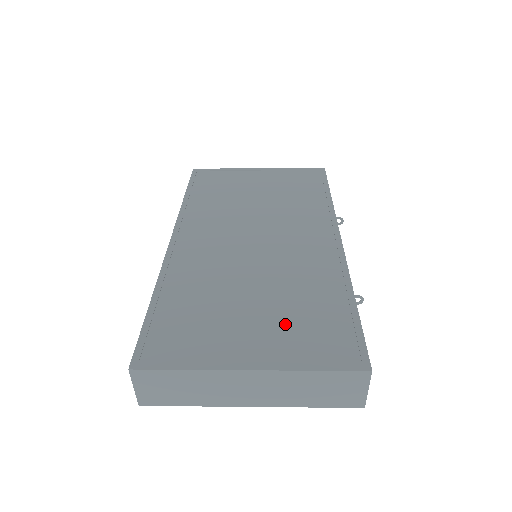
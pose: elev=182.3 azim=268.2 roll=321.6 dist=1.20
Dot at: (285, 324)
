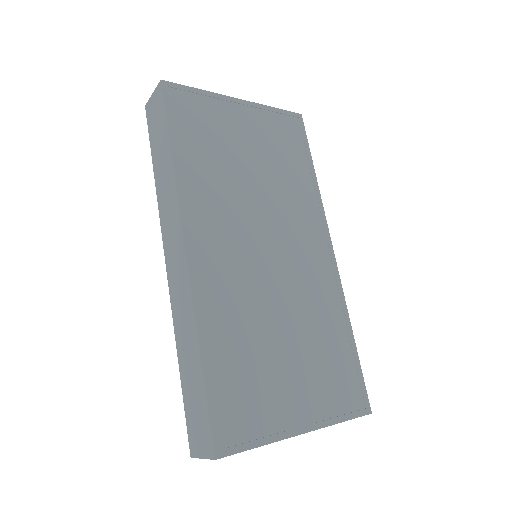
Dot at: (315, 374)
